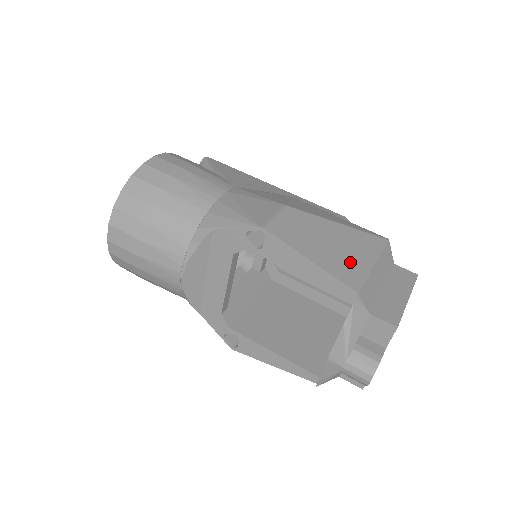
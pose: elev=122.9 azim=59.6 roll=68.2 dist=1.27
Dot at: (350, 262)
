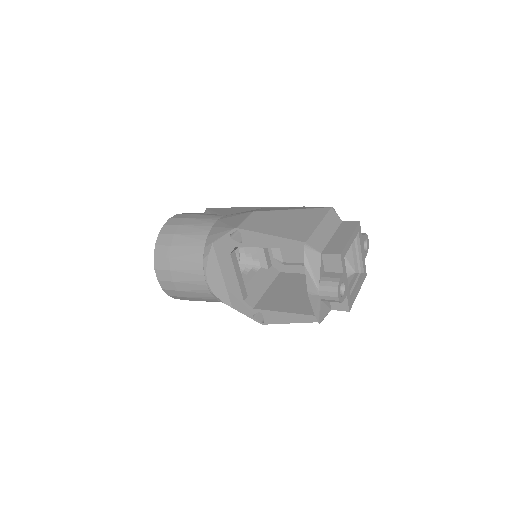
Dot at: (300, 228)
